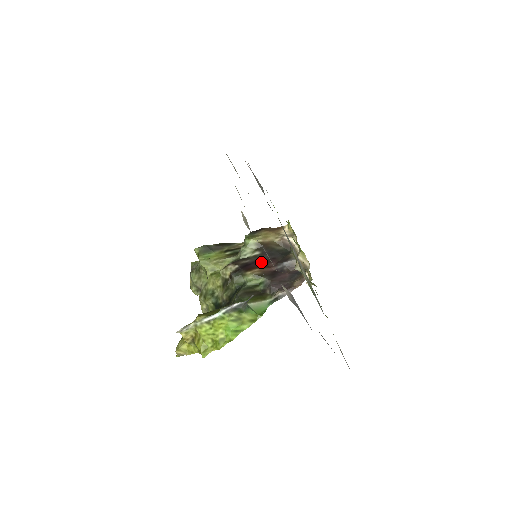
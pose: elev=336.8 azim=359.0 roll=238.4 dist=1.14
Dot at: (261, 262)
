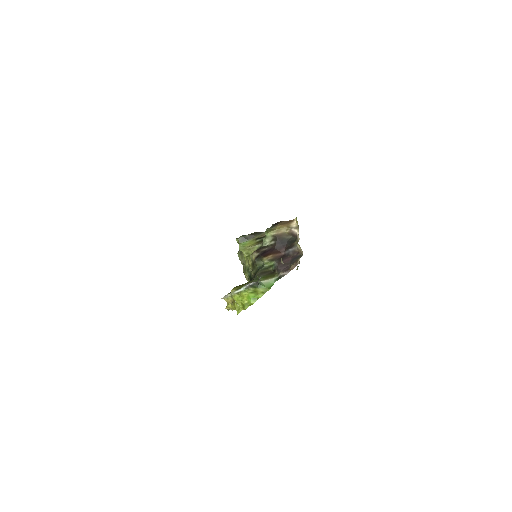
Dot at: (274, 249)
